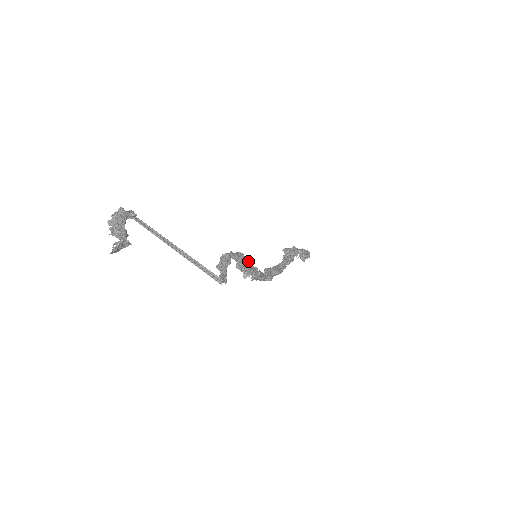
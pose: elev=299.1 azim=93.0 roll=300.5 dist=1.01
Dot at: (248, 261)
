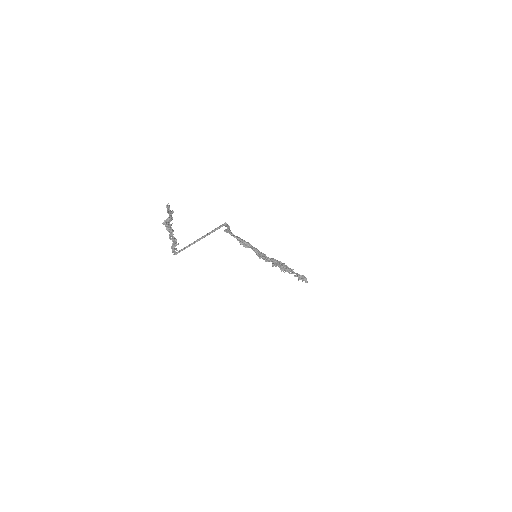
Dot at: occluded
